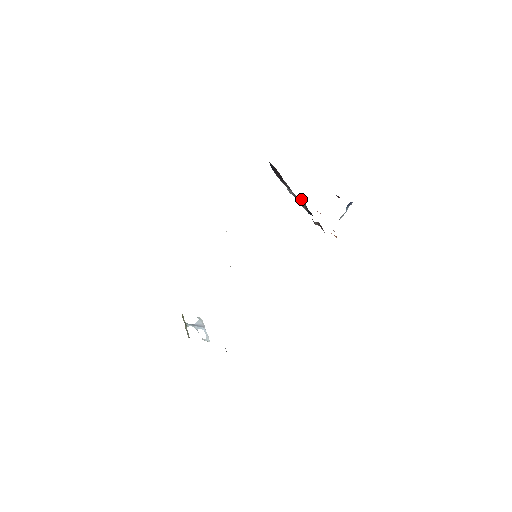
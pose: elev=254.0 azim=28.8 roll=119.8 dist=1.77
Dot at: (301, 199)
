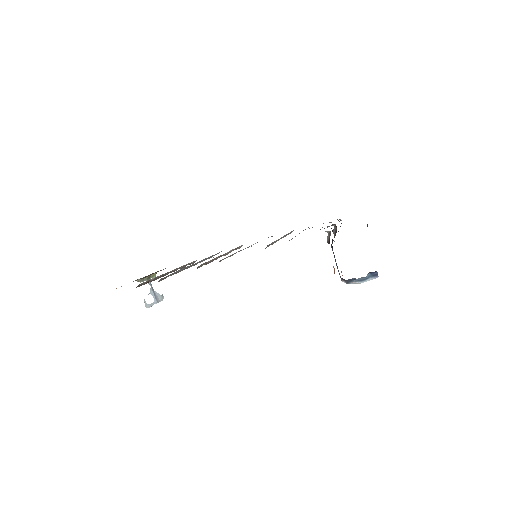
Dot at: occluded
